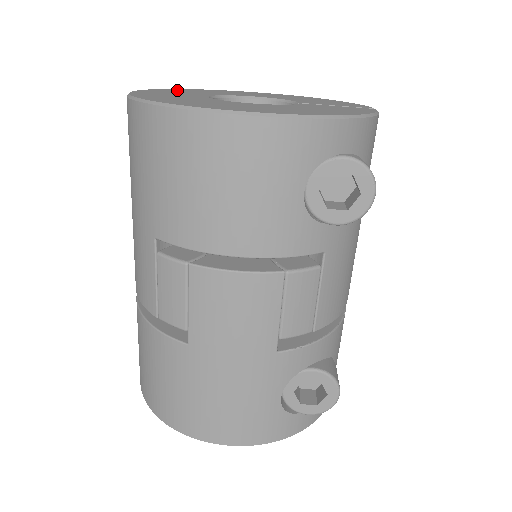
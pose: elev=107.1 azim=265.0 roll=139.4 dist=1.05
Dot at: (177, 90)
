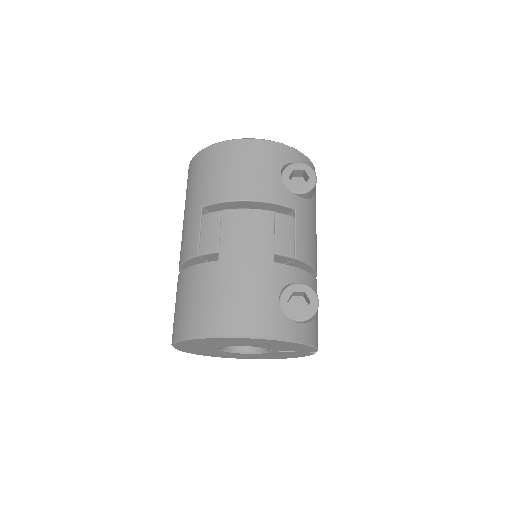
Dot at: occluded
